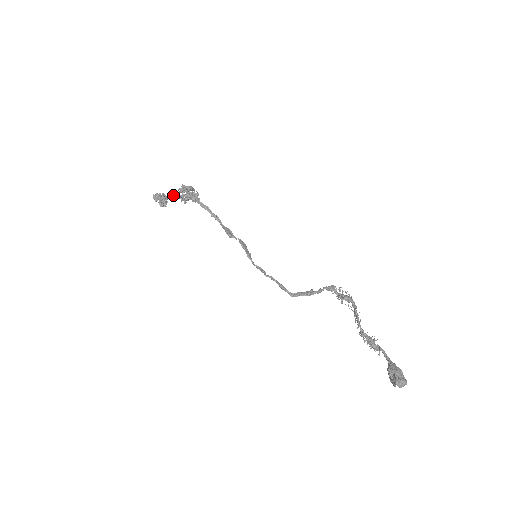
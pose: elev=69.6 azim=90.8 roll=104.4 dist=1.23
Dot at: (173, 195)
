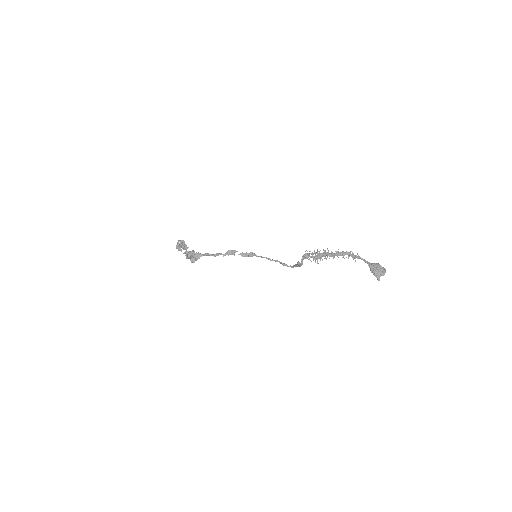
Dot at: occluded
